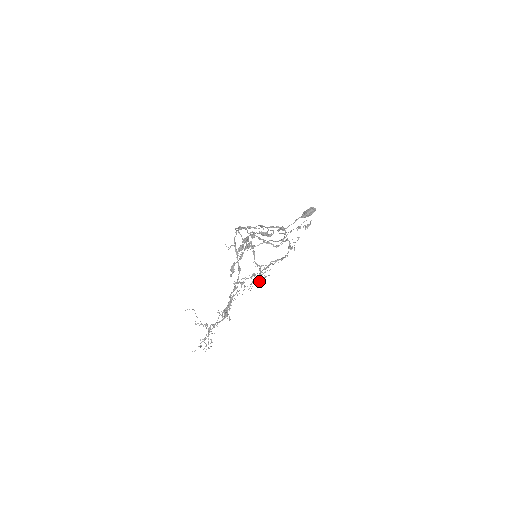
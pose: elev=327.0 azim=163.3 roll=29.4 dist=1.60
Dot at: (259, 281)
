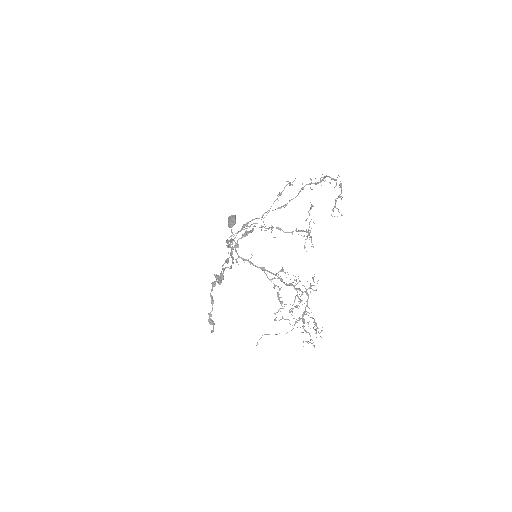
Dot at: occluded
